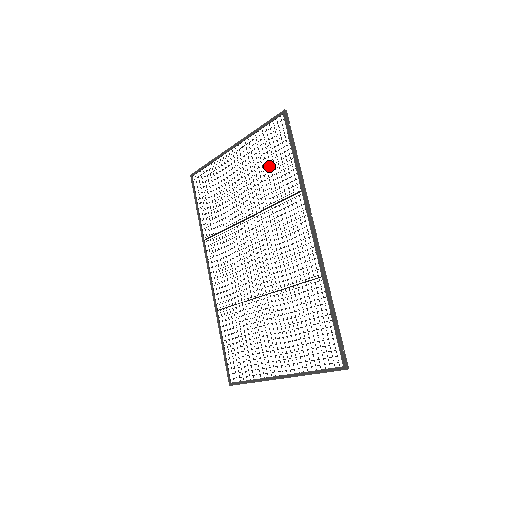
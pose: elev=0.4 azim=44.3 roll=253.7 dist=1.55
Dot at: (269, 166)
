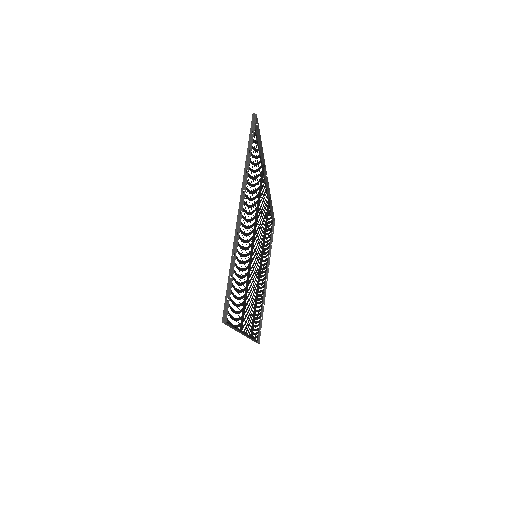
Dot at: (238, 284)
